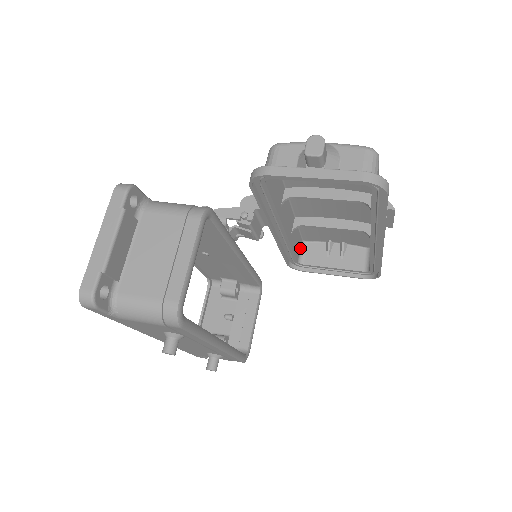
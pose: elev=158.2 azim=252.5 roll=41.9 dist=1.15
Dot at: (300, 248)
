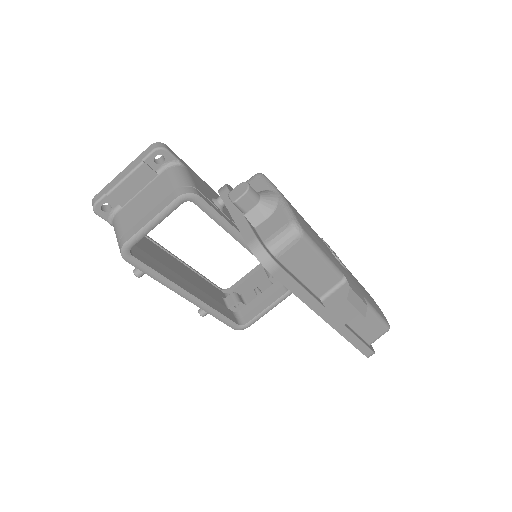
Dot at: occluded
